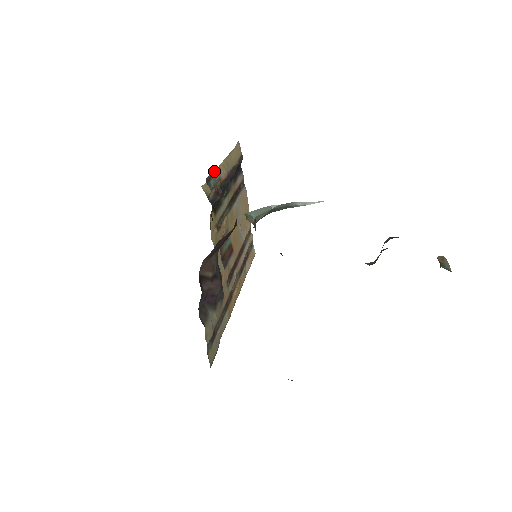
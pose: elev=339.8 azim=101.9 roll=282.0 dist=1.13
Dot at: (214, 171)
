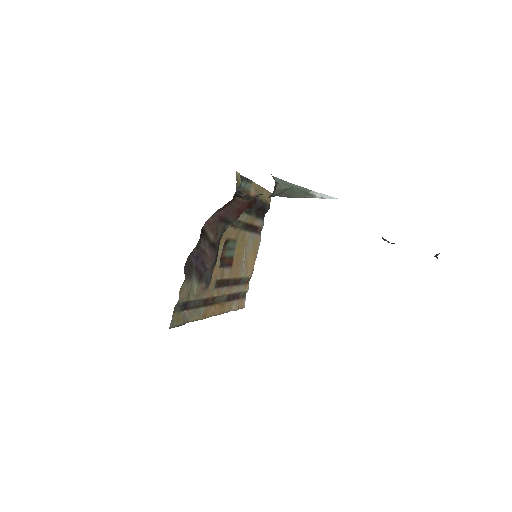
Dot at: (248, 179)
